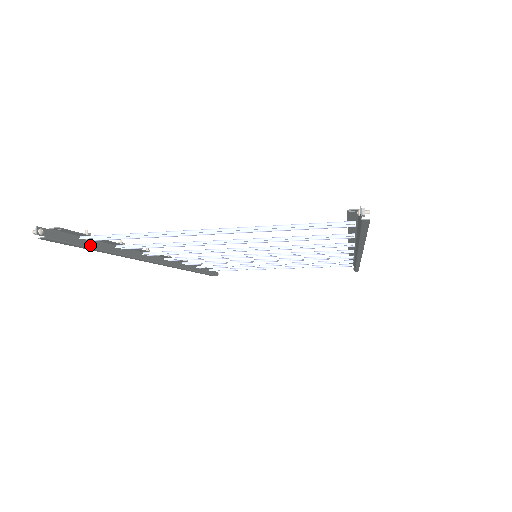
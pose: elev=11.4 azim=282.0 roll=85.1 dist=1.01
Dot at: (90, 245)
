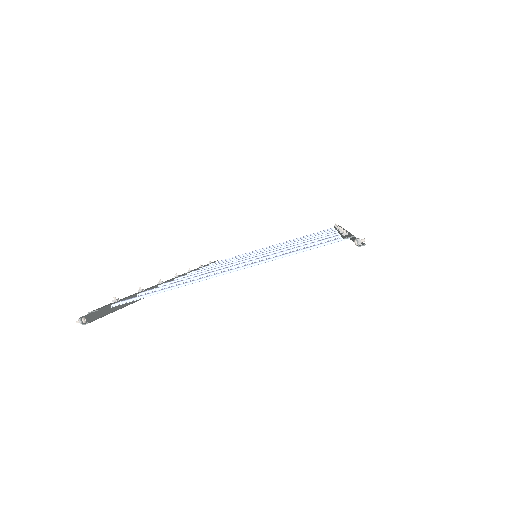
Dot at: (119, 306)
